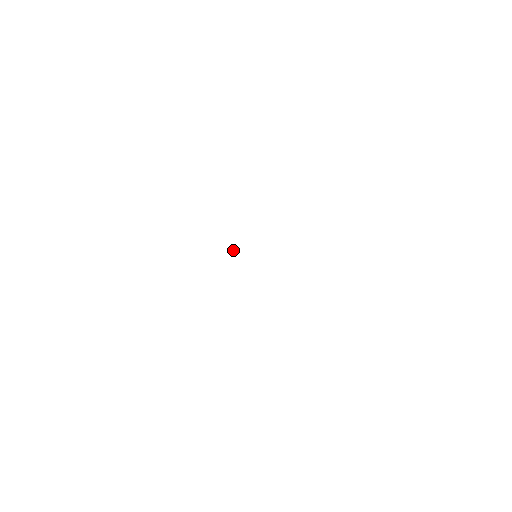
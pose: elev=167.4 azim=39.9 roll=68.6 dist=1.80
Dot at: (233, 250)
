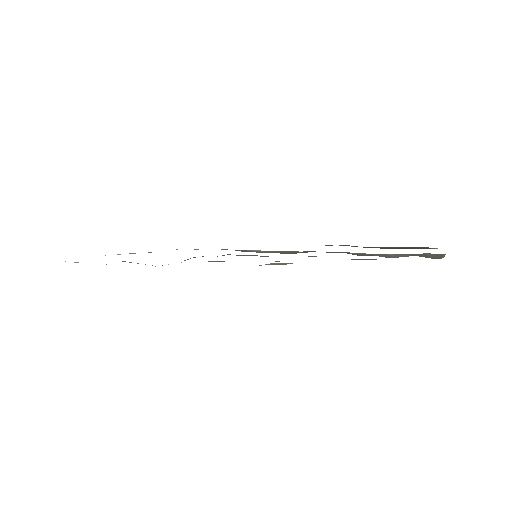
Dot at: occluded
